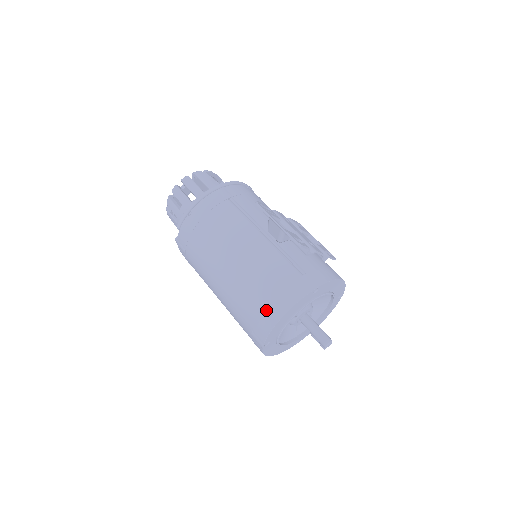
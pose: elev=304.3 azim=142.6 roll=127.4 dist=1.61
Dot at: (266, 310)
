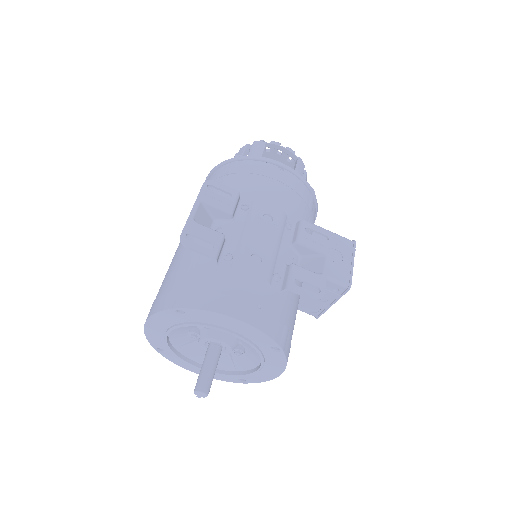
Dot at: occluded
